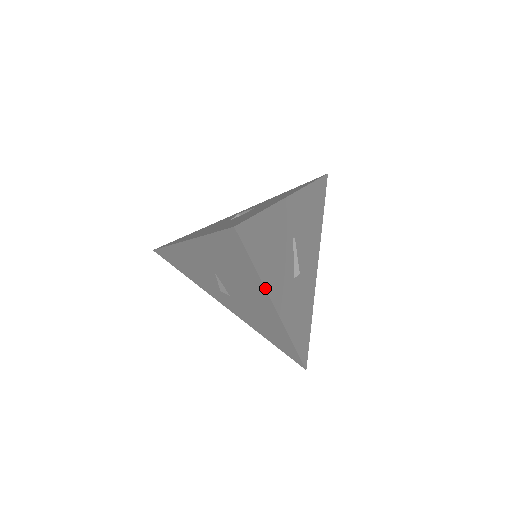
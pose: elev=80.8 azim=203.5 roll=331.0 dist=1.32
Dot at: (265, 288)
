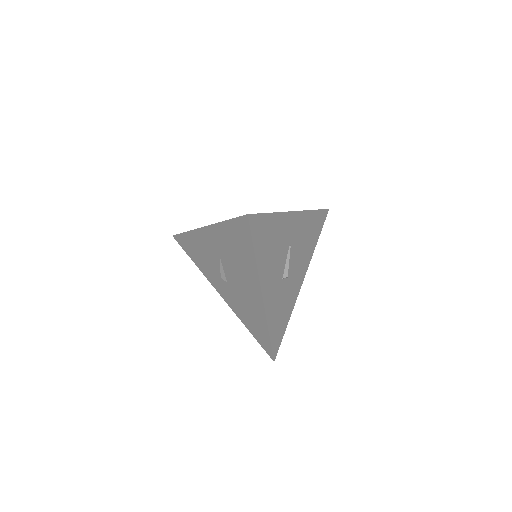
Dot at: (258, 273)
